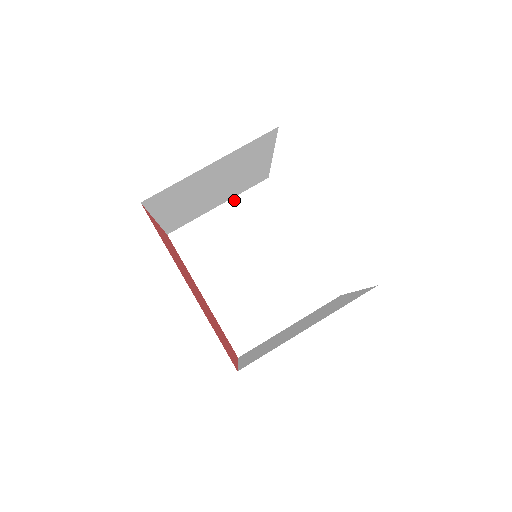
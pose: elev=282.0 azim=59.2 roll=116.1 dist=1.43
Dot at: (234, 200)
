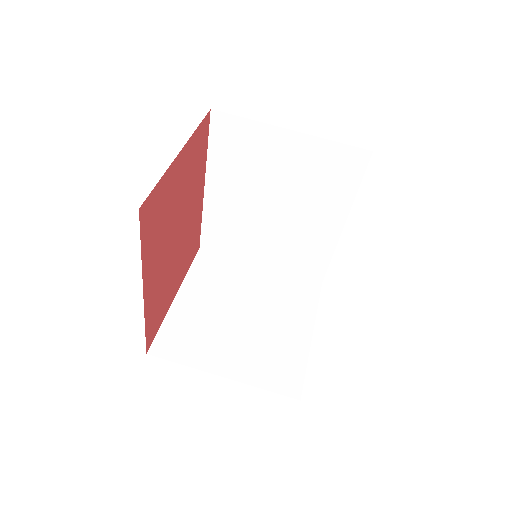
Dot at: (313, 139)
